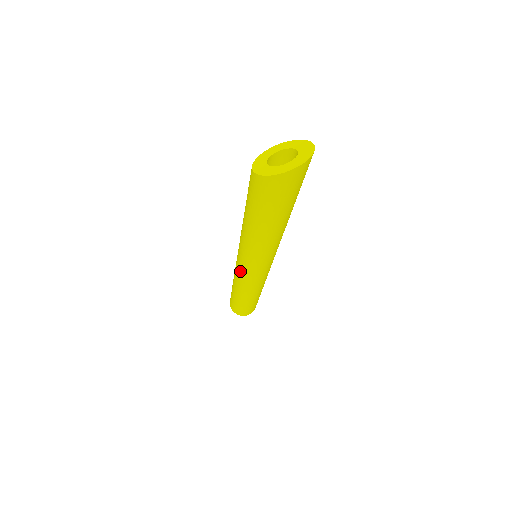
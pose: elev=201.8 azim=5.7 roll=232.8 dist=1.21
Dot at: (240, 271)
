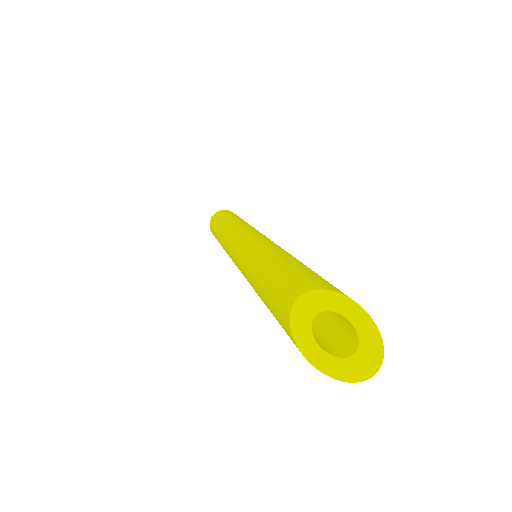
Dot at: occluded
